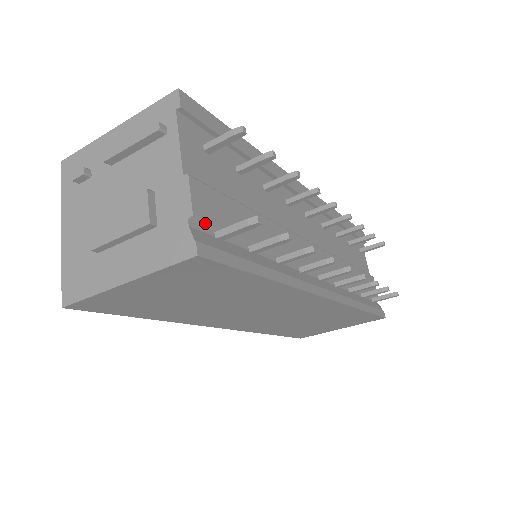
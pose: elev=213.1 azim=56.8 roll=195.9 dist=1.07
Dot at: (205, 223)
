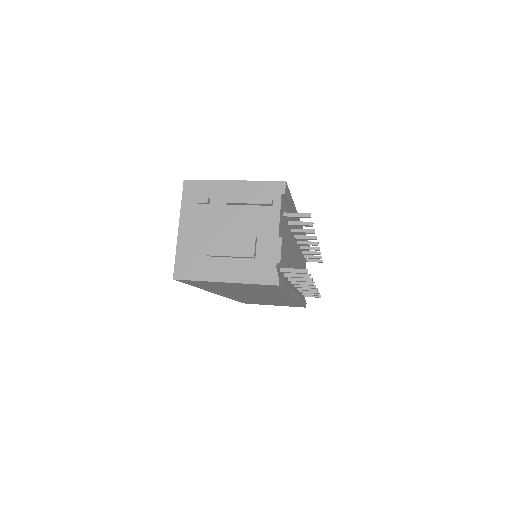
Dot at: (280, 264)
